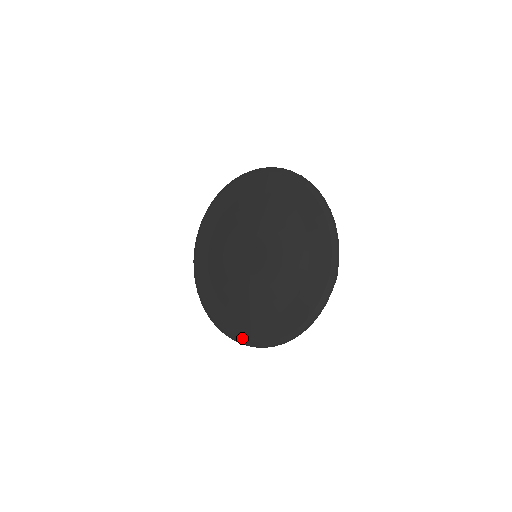
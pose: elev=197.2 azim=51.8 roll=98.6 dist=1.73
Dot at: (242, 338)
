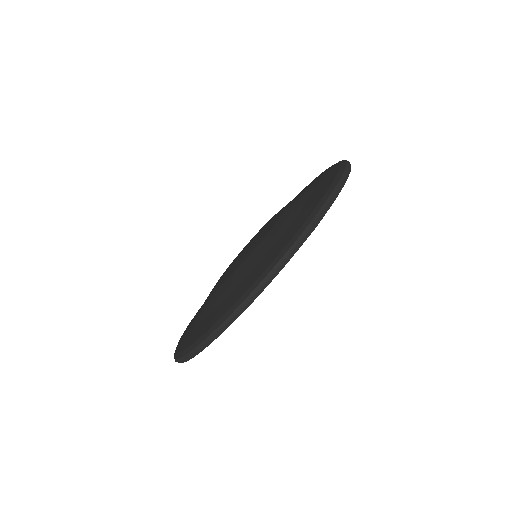
Dot at: (181, 349)
